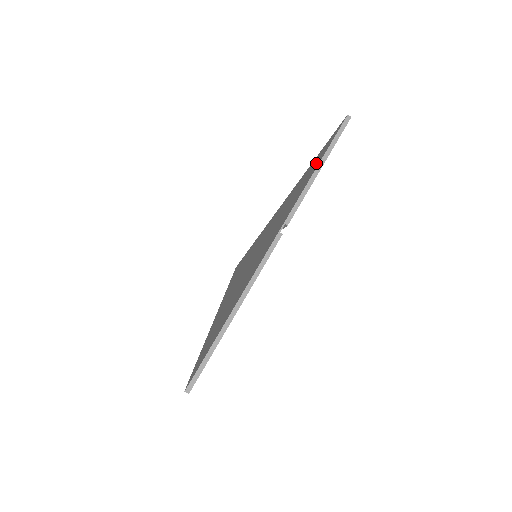
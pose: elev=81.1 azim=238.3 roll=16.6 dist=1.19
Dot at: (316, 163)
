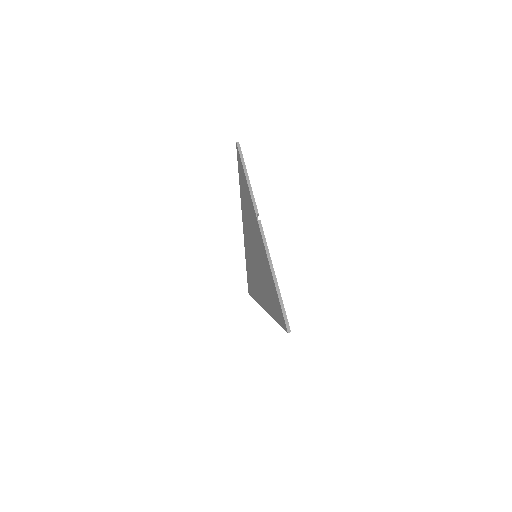
Dot at: (243, 178)
